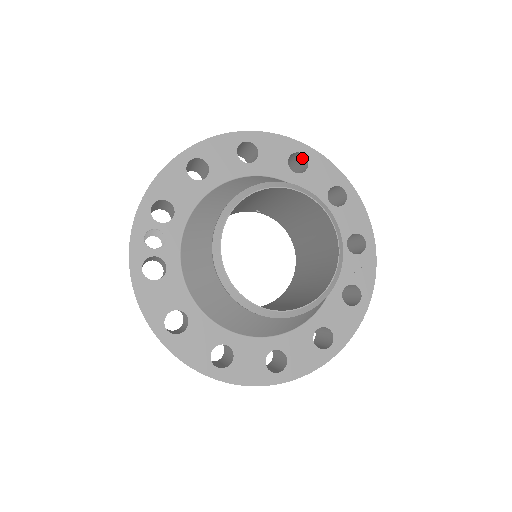
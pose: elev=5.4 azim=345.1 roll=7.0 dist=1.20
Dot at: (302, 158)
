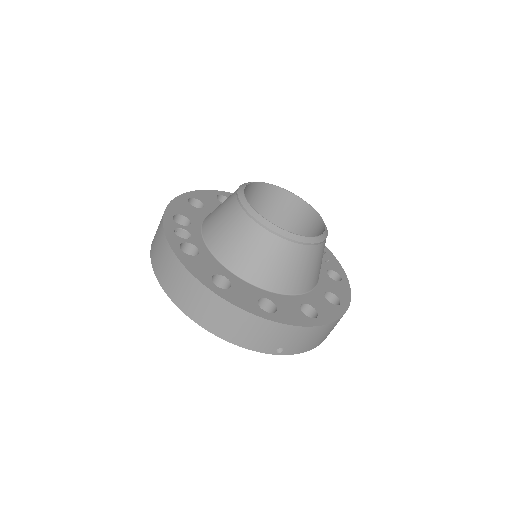
Dot at: occluded
